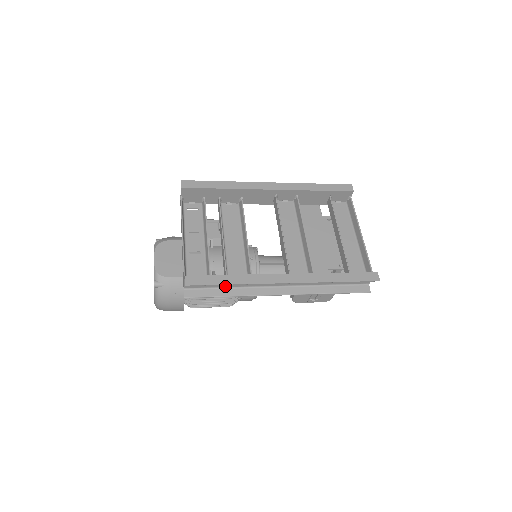
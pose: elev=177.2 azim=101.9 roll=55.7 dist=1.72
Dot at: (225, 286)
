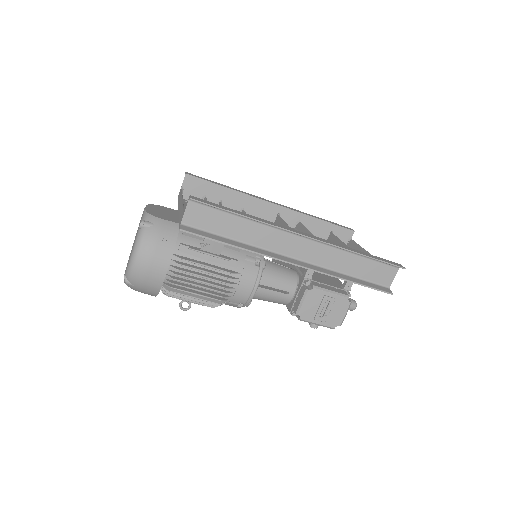
Dot at: (230, 236)
